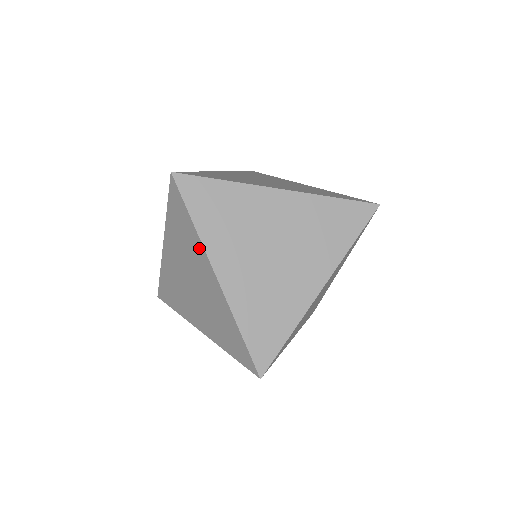
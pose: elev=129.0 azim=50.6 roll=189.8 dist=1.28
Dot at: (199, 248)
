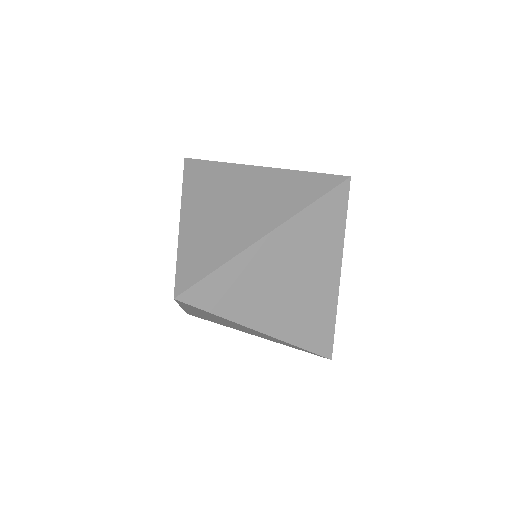
Dot at: (234, 323)
